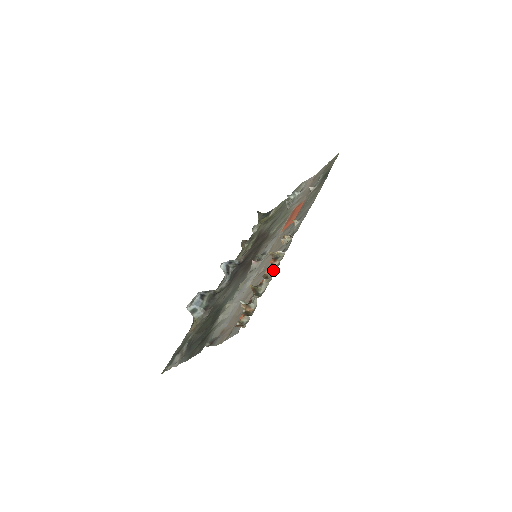
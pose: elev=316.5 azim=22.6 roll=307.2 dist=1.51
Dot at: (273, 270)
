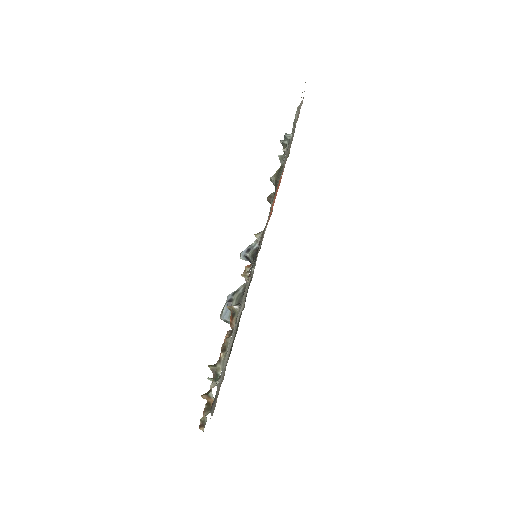
Dot at: (227, 340)
